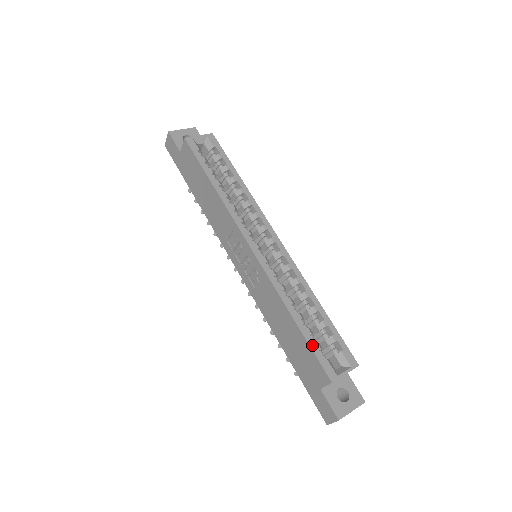
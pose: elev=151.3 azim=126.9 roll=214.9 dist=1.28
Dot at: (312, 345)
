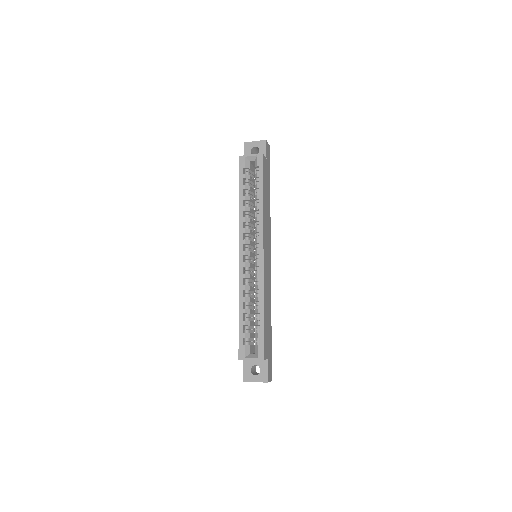
Dot at: (240, 332)
